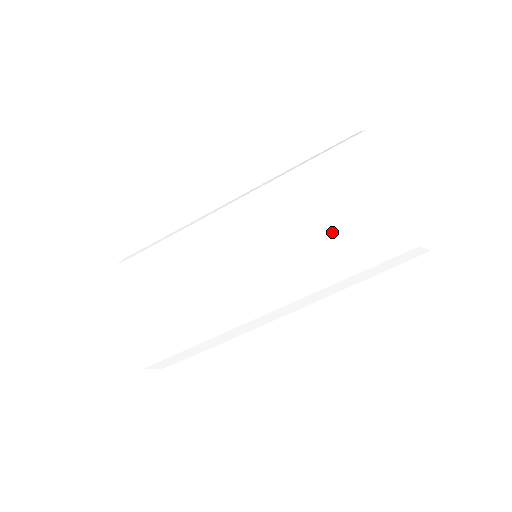
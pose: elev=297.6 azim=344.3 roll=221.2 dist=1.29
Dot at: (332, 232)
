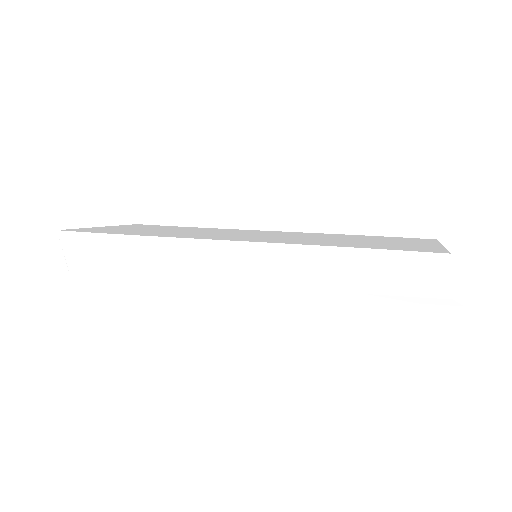
Dot at: (351, 242)
